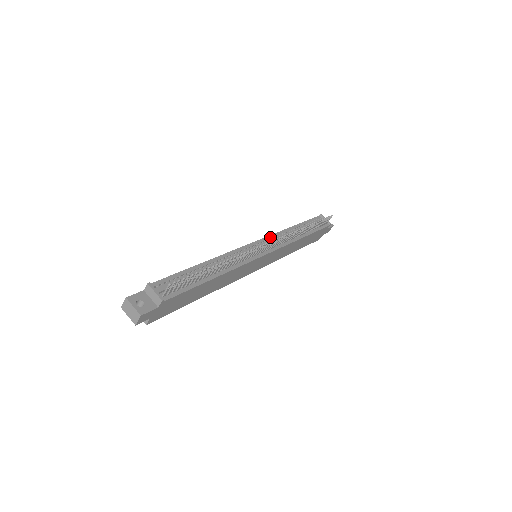
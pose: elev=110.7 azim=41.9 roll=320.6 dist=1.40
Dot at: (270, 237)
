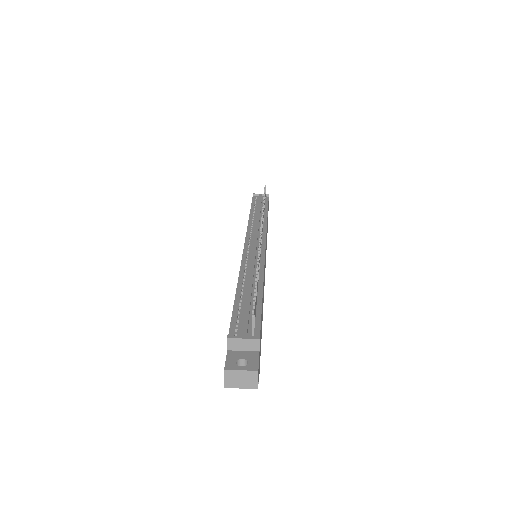
Dot at: (248, 233)
